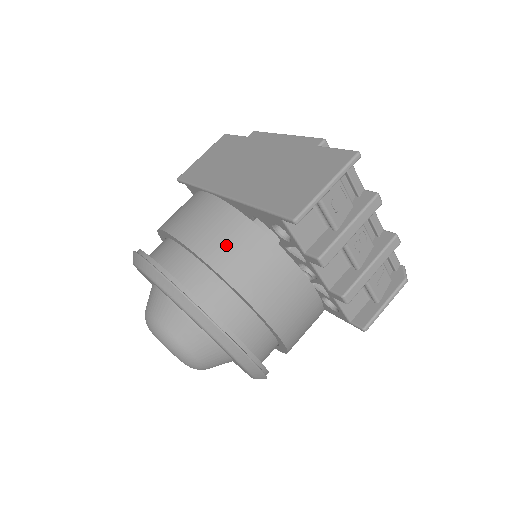
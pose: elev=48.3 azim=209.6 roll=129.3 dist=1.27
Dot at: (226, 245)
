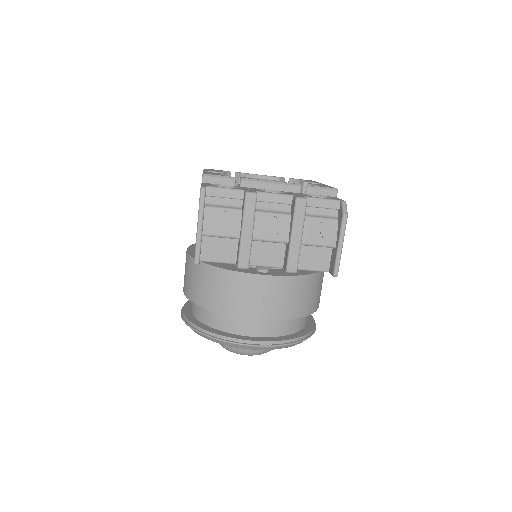
Dot at: (198, 287)
